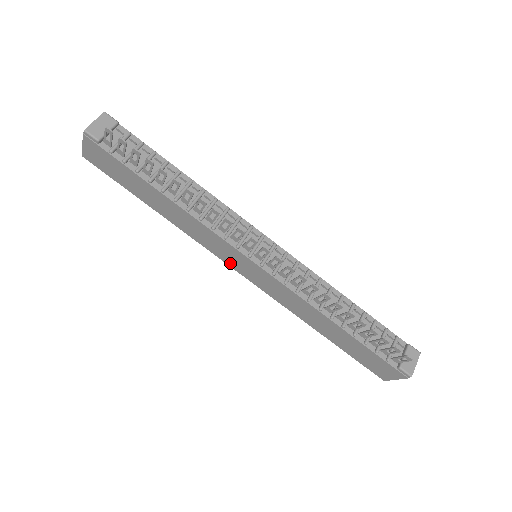
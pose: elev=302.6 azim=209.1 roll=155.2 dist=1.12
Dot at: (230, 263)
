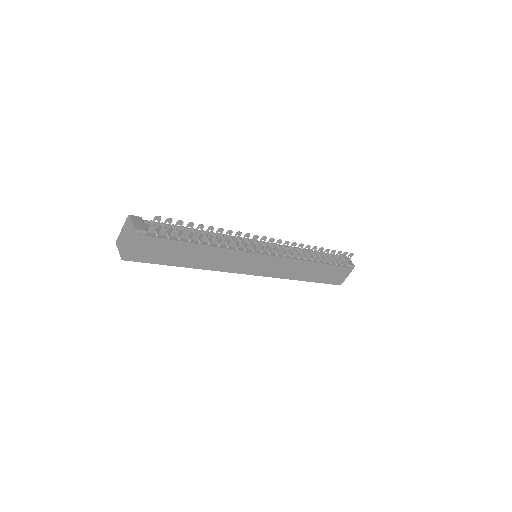
Dot at: (246, 271)
